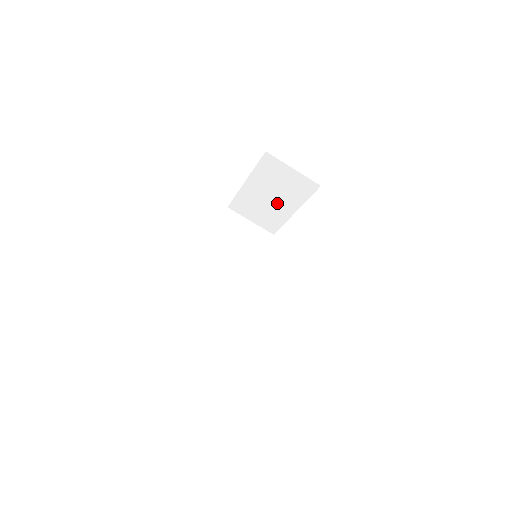
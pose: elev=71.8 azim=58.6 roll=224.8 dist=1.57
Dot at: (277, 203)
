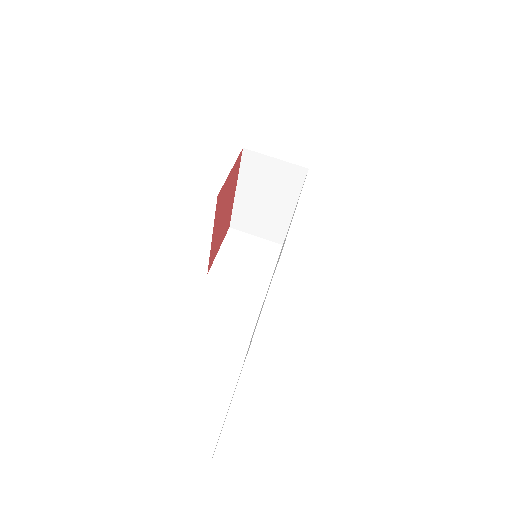
Dot at: (274, 205)
